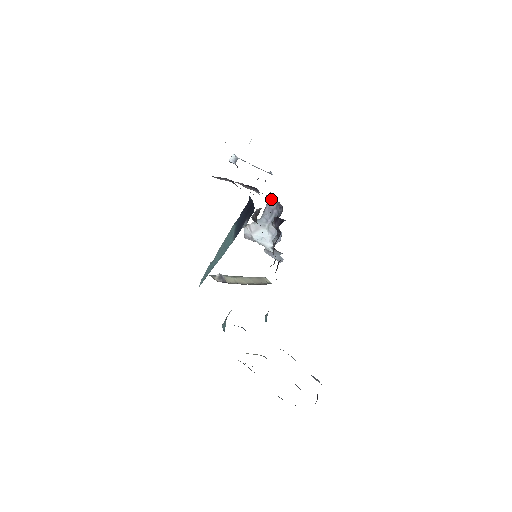
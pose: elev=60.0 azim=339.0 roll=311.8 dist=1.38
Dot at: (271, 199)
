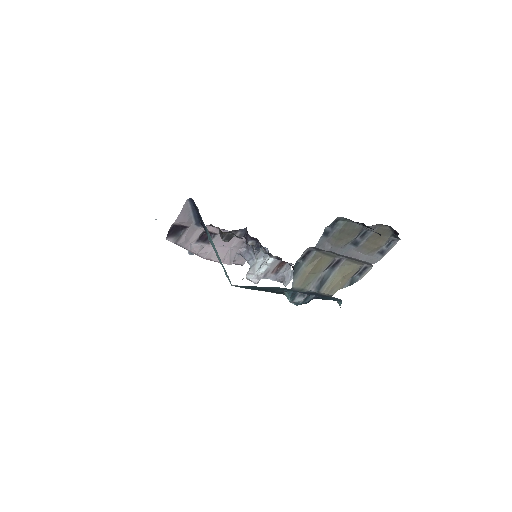
Dot at: (241, 251)
